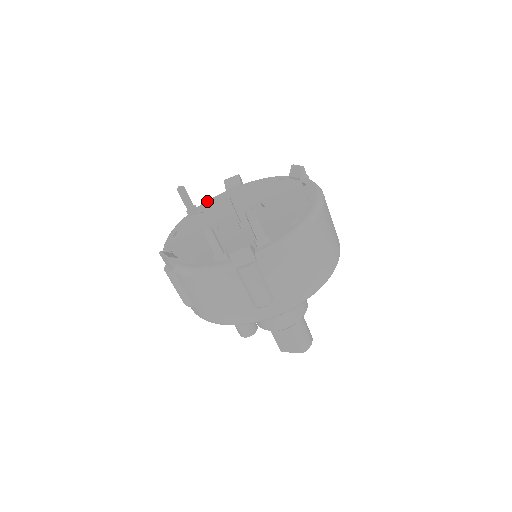
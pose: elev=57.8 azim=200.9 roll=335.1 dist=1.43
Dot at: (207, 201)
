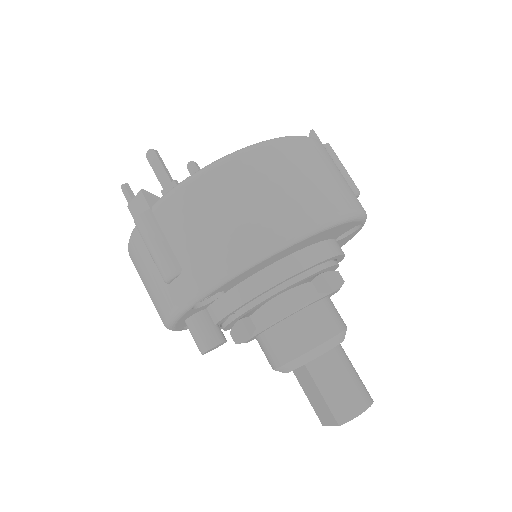
Dot at: occluded
